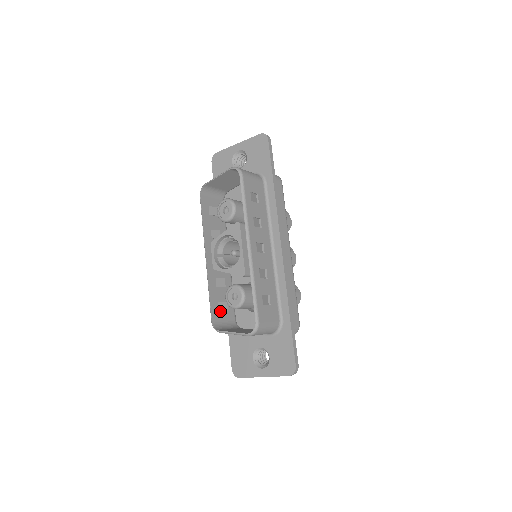
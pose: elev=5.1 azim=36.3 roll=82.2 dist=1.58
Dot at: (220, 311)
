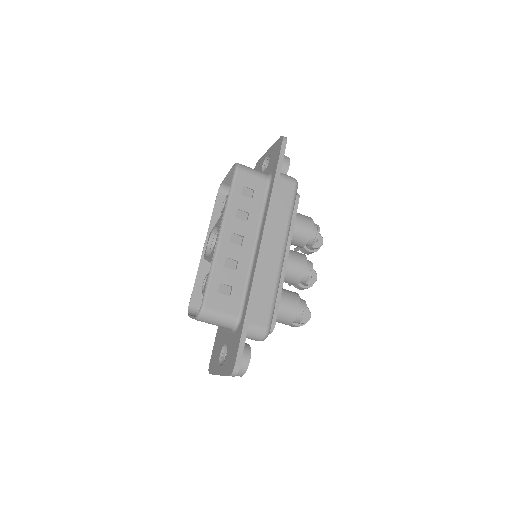
Dot at: occluded
